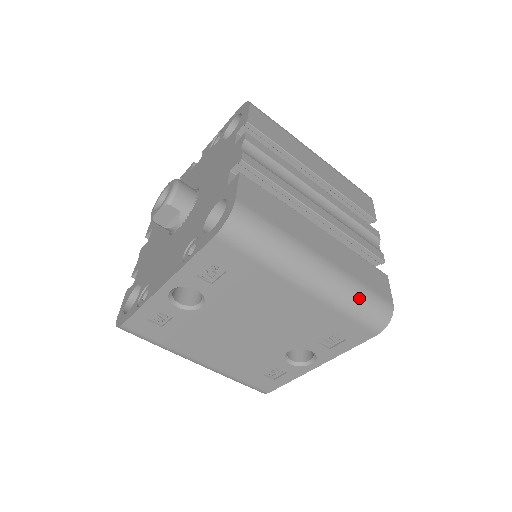
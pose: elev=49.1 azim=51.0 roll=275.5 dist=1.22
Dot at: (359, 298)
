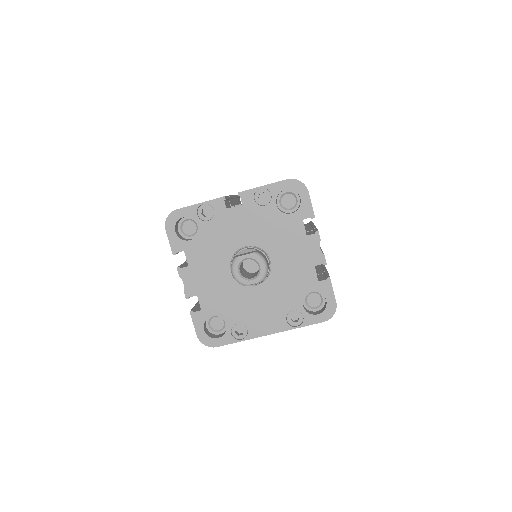
Dot at: occluded
